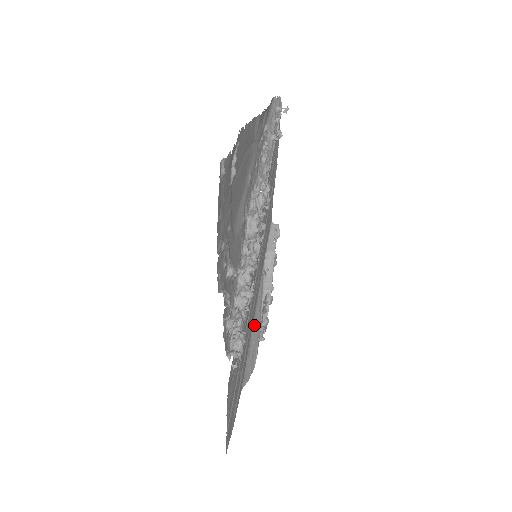
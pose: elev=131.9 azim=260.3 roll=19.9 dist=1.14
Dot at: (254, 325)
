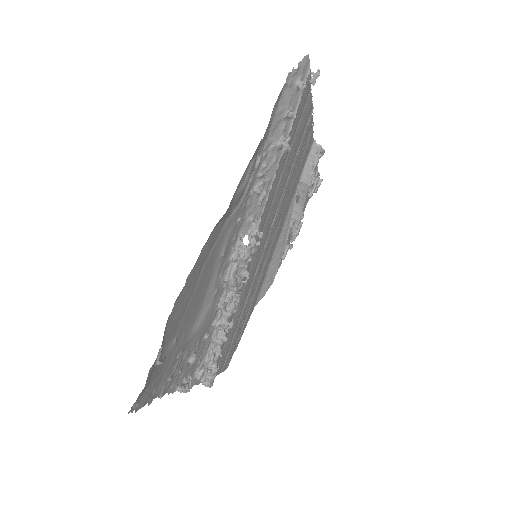
Dot at: (274, 255)
